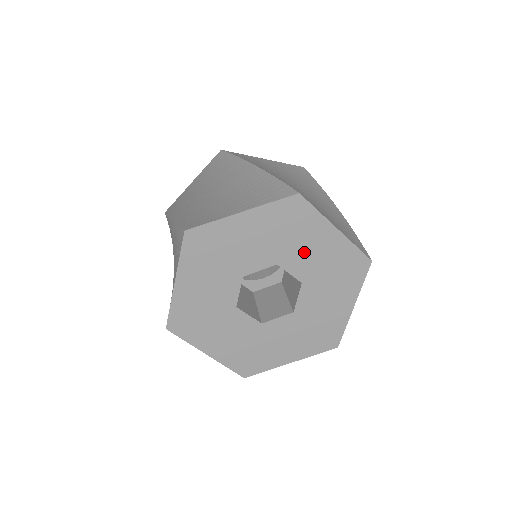
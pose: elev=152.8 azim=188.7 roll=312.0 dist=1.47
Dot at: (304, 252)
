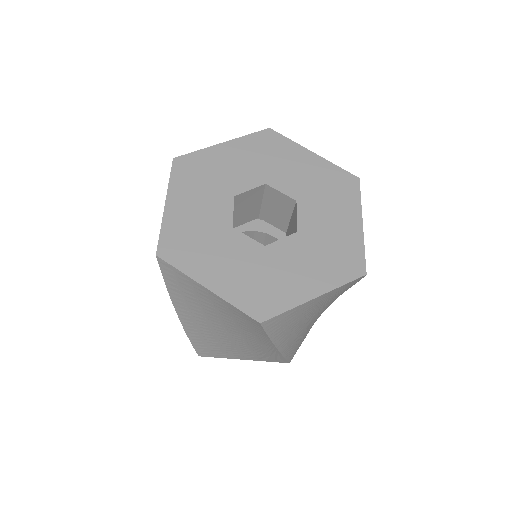
Dot at: (324, 213)
